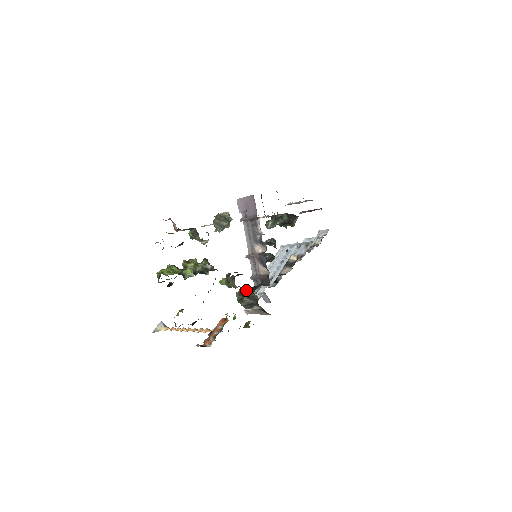
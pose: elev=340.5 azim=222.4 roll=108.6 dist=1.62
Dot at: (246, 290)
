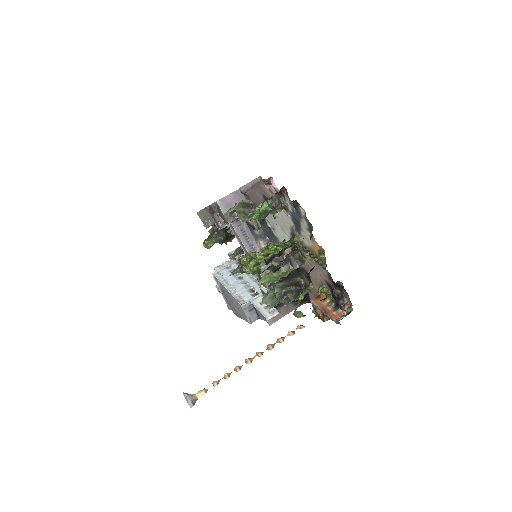
Dot at: (283, 282)
